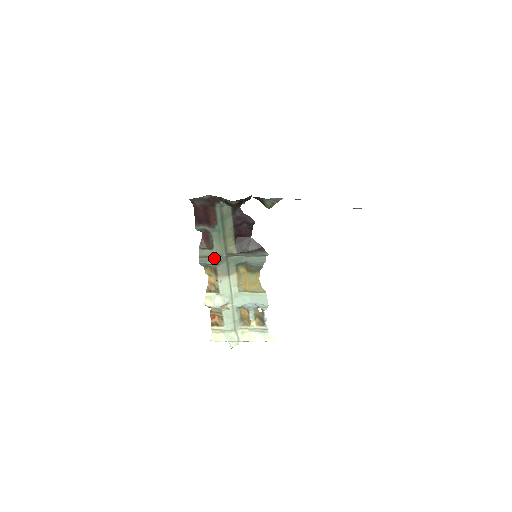
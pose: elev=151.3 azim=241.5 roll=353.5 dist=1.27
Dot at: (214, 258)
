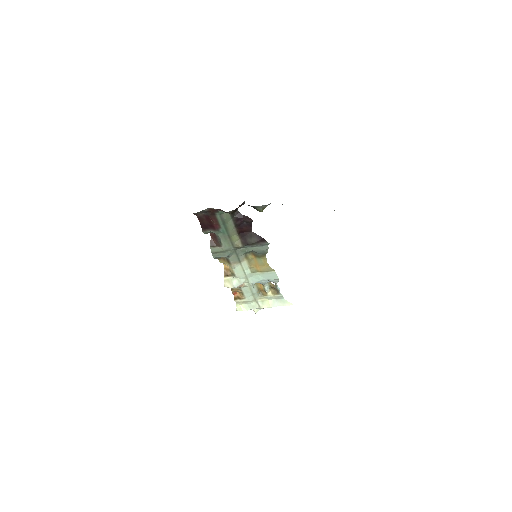
Dot at: (224, 252)
